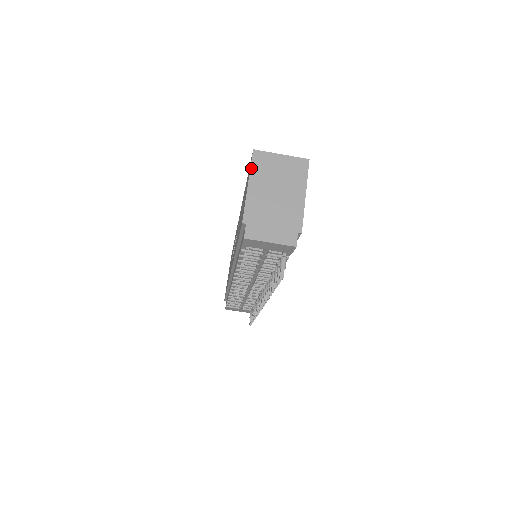
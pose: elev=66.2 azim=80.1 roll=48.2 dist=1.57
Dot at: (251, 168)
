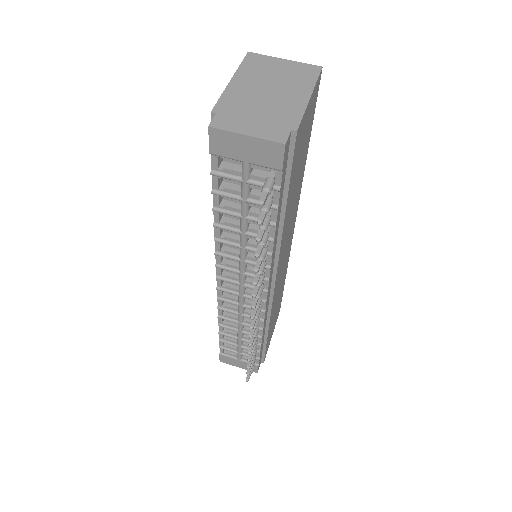
Dot at: (240, 66)
